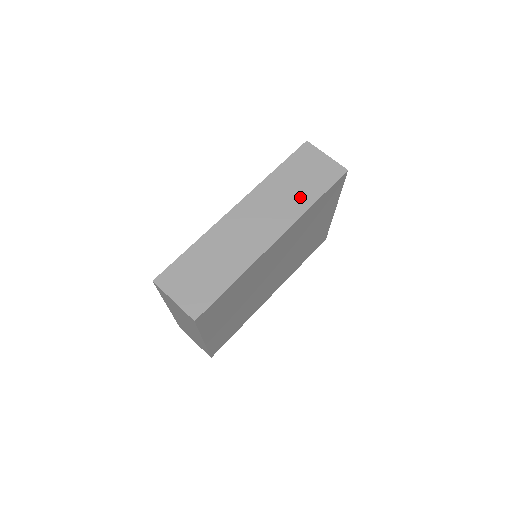
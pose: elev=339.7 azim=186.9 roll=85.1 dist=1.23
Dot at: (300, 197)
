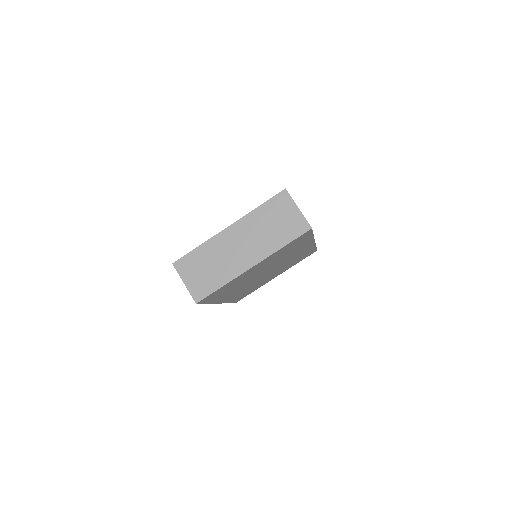
Dot at: occluded
